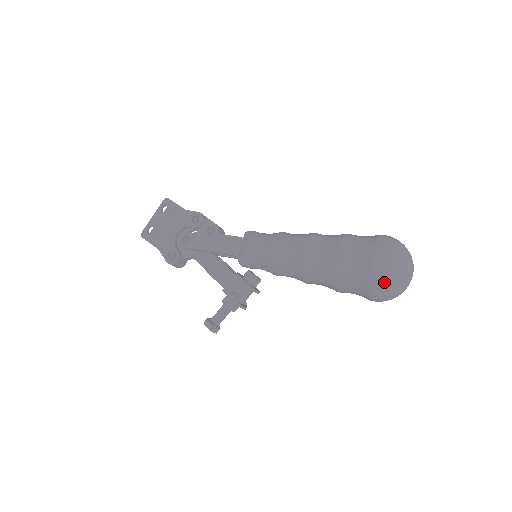
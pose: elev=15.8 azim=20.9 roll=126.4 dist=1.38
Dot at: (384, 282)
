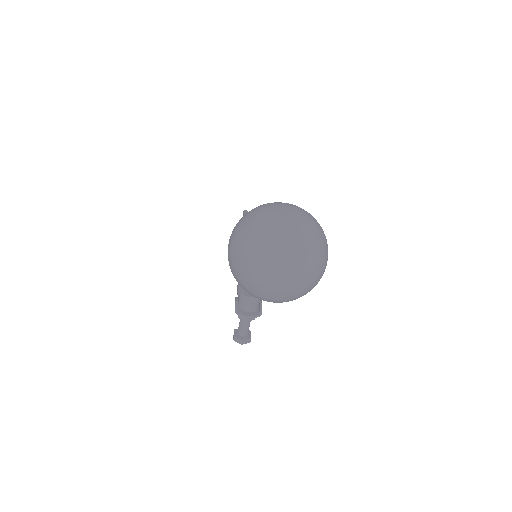
Dot at: (237, 276)
